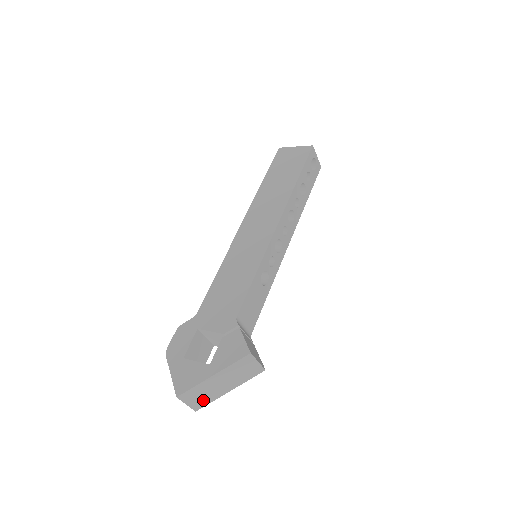
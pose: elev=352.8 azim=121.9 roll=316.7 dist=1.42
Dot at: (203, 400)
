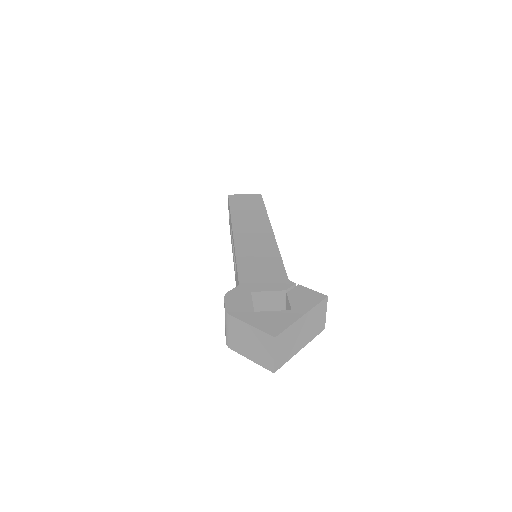
Dot at: (284, 355)
